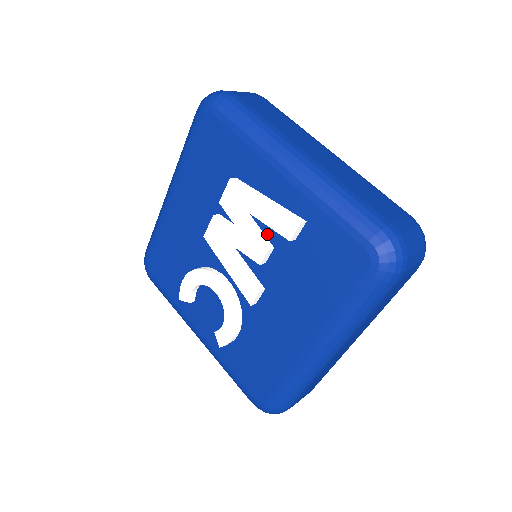
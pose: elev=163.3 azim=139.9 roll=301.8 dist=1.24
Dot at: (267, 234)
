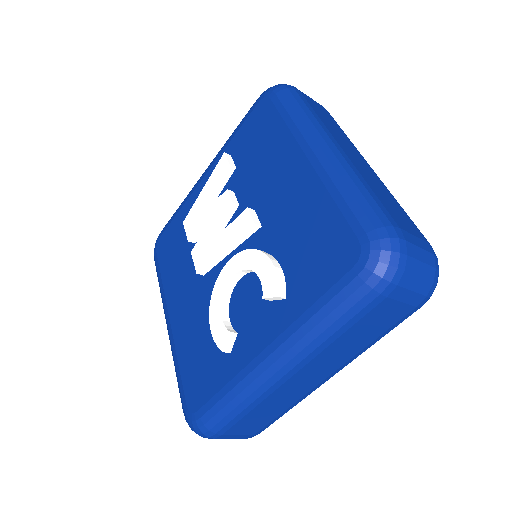
Dot at: occluded
